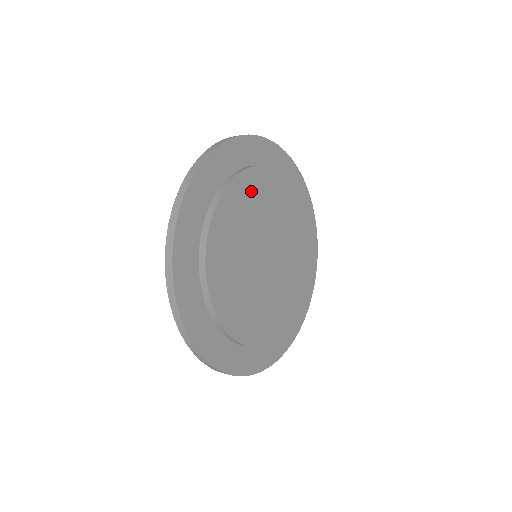
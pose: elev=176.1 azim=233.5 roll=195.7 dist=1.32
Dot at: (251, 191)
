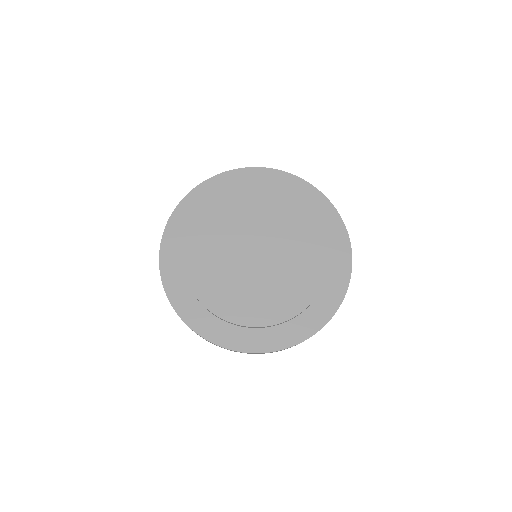
Dot at: (239, 203)
